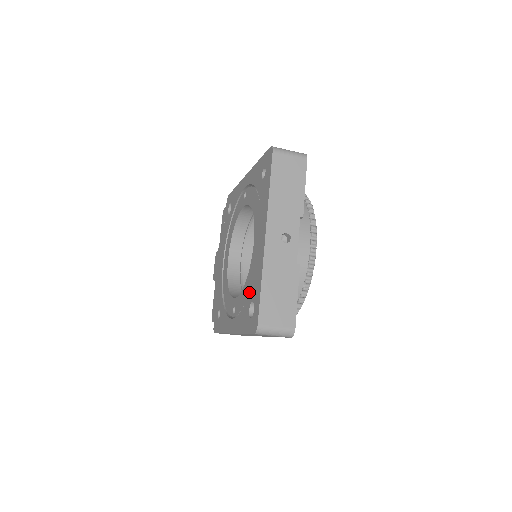
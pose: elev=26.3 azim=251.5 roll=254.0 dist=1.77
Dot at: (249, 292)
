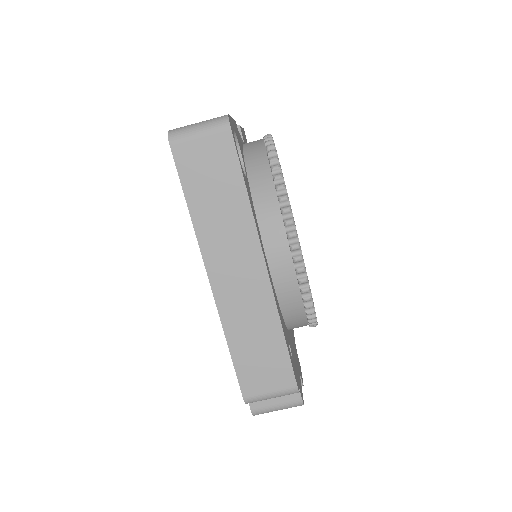
Dot at: occluded
